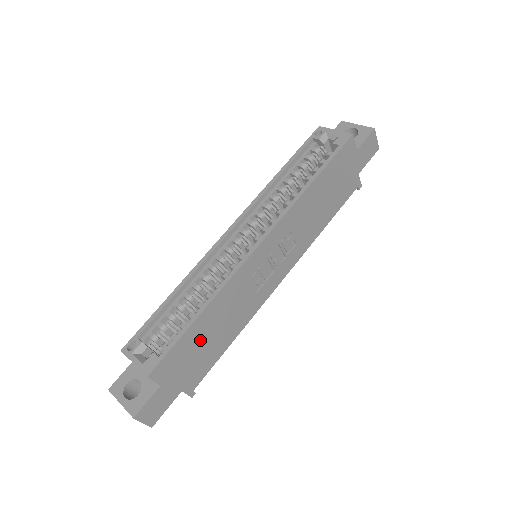
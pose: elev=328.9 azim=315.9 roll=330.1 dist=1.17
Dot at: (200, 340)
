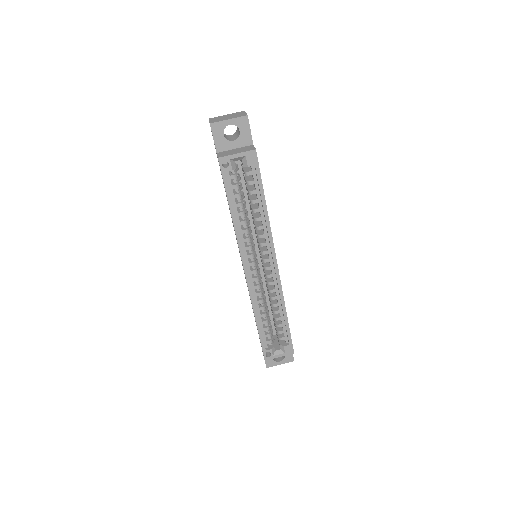
Dot at: occluded
